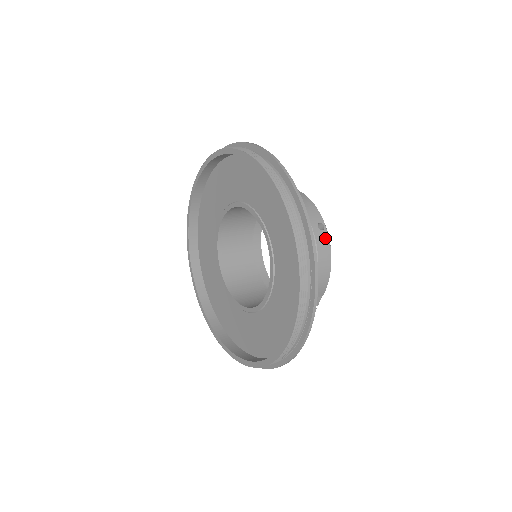
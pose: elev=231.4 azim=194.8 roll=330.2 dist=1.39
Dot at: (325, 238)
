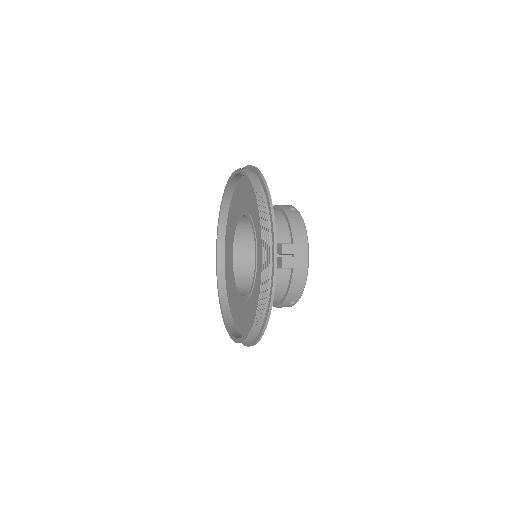
Dot at: (297, 214)
